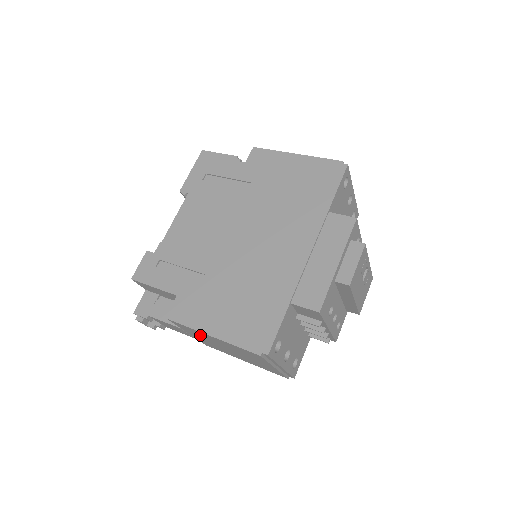
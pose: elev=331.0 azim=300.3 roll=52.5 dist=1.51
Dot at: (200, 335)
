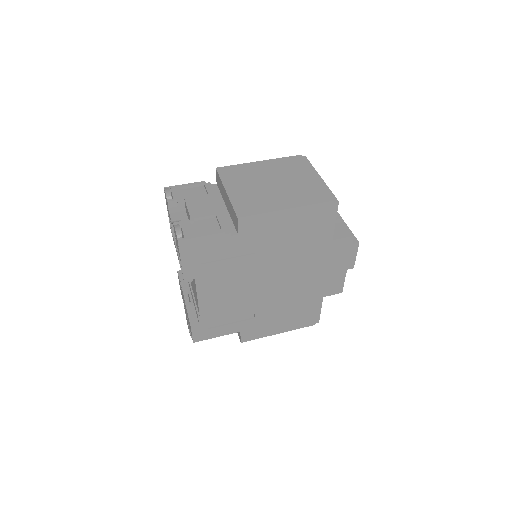
Dot at: occluded
